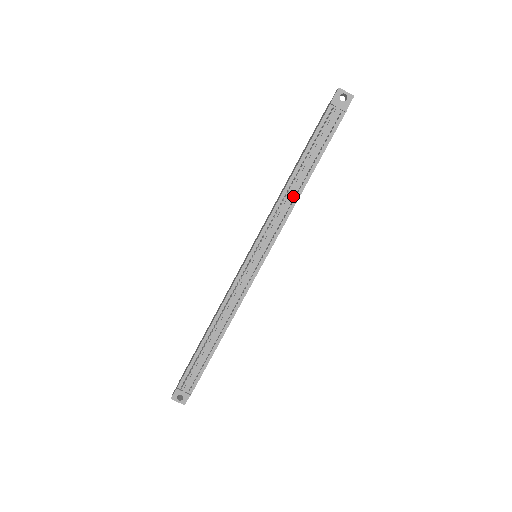
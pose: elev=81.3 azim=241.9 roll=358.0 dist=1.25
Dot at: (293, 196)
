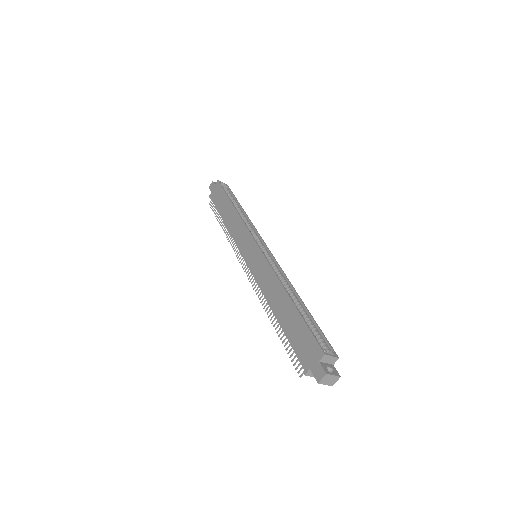
Dot at: occluded
